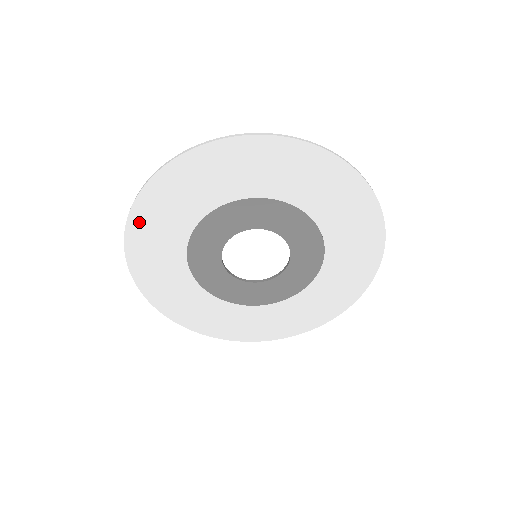
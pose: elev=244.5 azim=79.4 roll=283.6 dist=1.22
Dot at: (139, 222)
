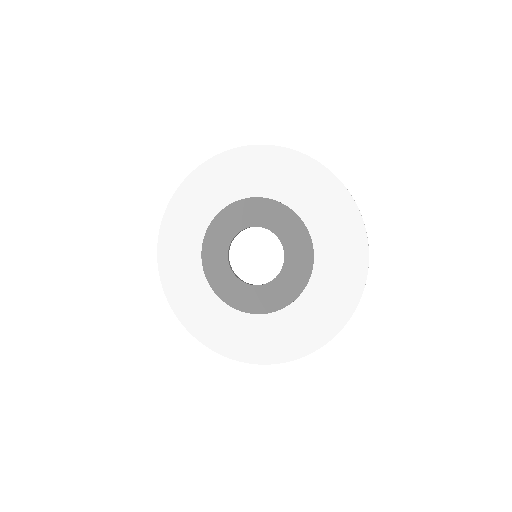
Dot at: (168, 229)
